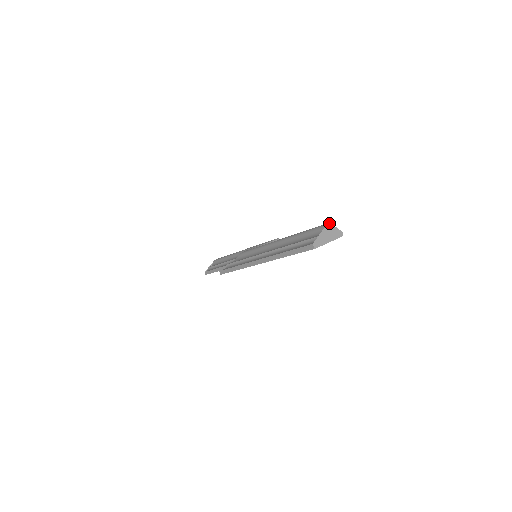
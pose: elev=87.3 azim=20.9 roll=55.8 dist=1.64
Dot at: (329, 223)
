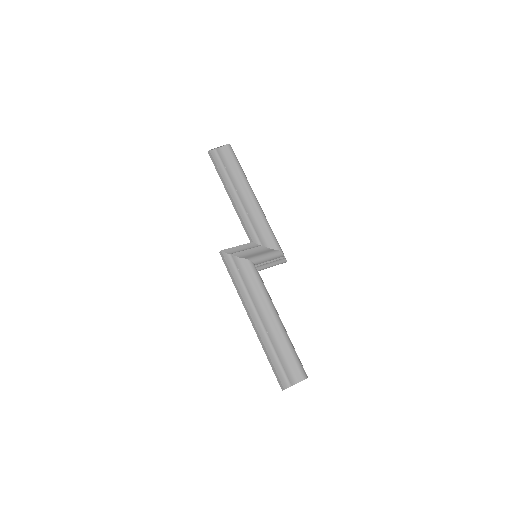
Dot at: occluded
